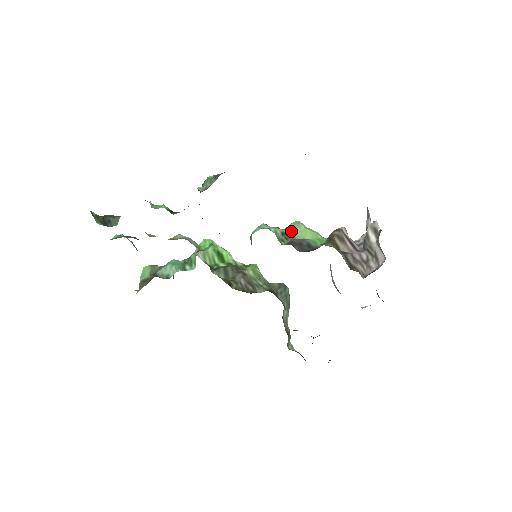
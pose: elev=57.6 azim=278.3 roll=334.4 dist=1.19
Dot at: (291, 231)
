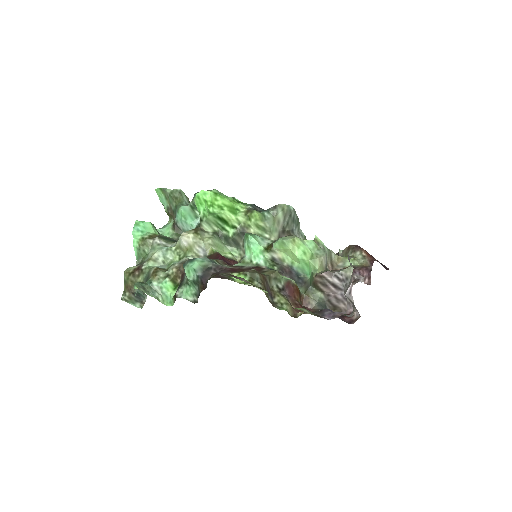
Dot at: (279, 251)
